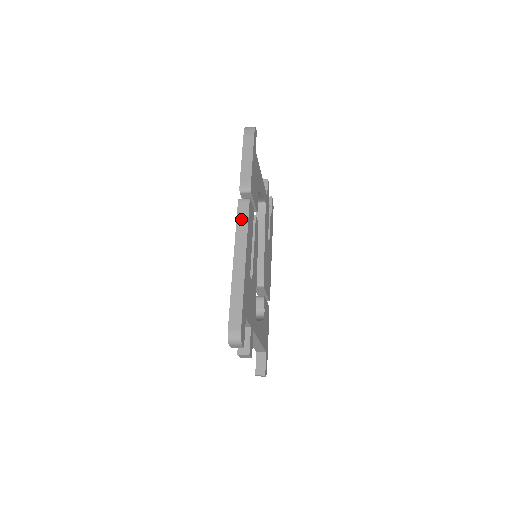
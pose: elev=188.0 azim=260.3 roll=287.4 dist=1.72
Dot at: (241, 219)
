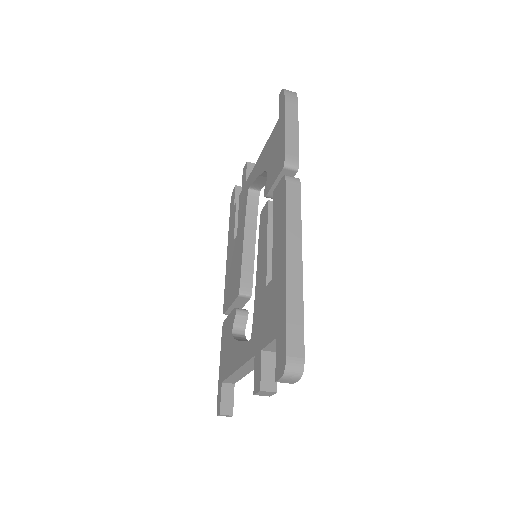
Dot at: (292, 202)
